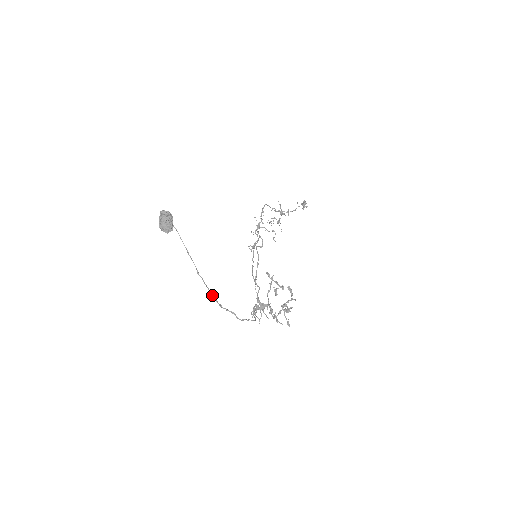
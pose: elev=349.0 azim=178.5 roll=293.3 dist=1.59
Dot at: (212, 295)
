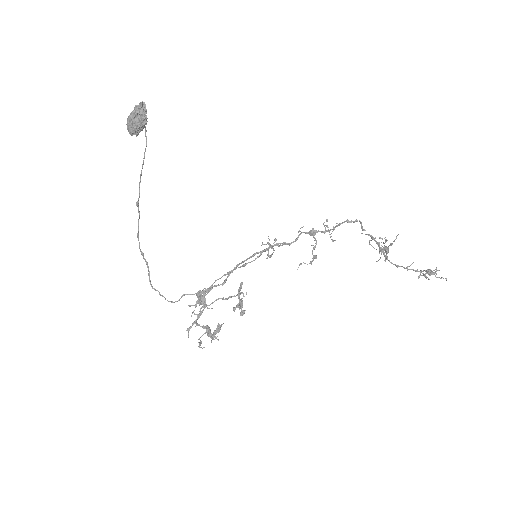
Dot at: (138, 237)
